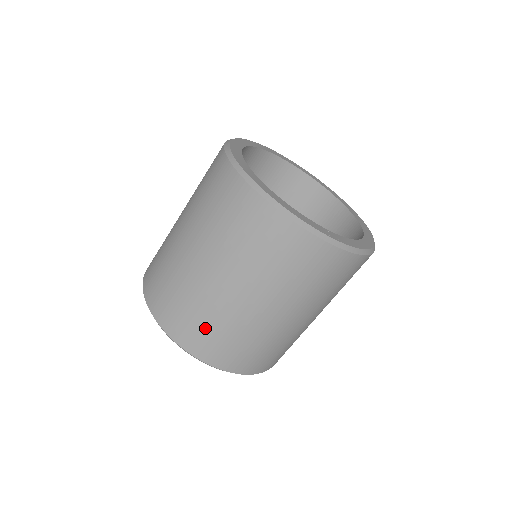
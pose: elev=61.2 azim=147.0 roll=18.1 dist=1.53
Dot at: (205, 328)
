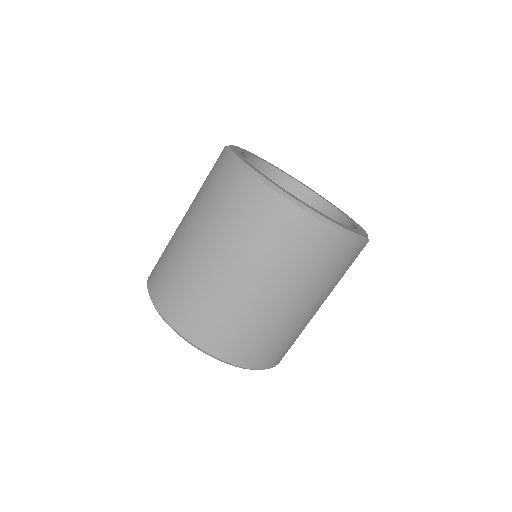
Dot at: (168, 275)
